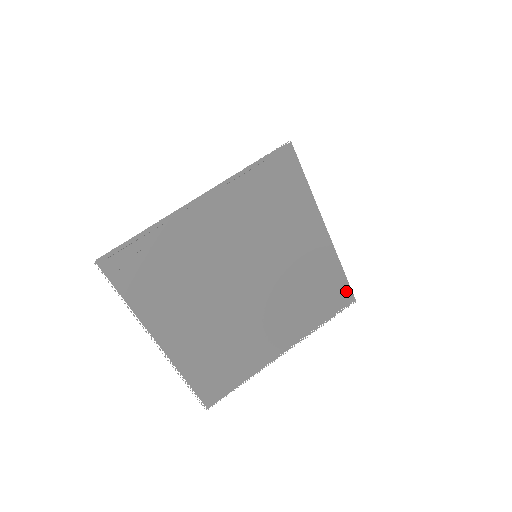
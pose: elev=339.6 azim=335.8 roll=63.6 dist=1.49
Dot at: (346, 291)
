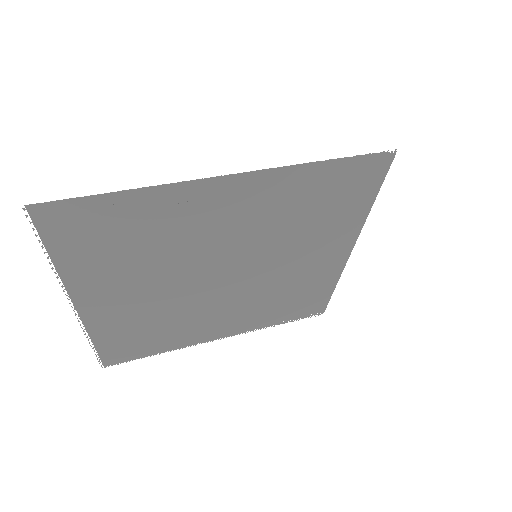
Dot at: (321, 305)
